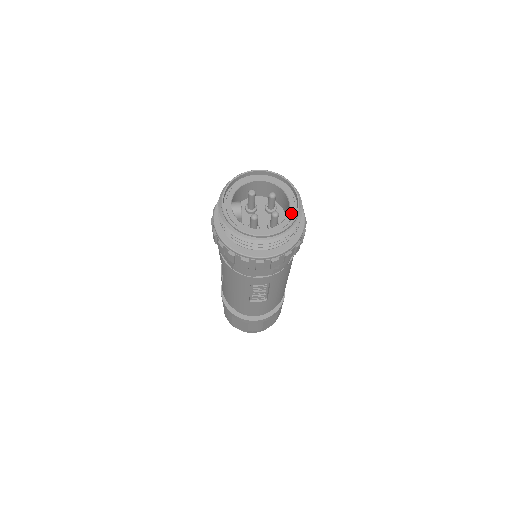
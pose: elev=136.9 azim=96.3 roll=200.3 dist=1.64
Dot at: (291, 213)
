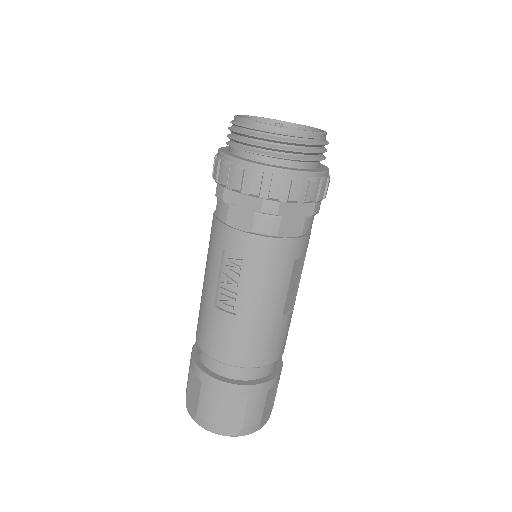
Dot at: occluded
